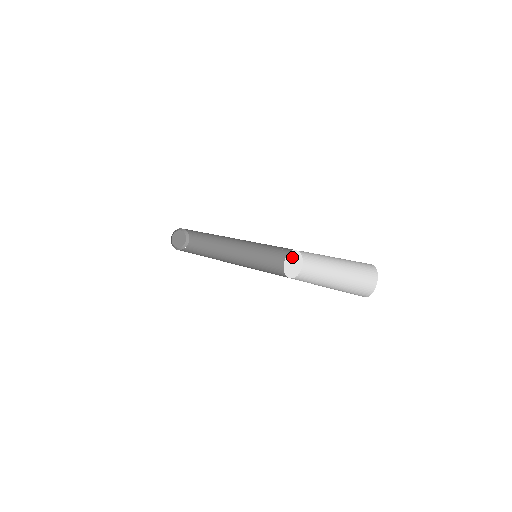
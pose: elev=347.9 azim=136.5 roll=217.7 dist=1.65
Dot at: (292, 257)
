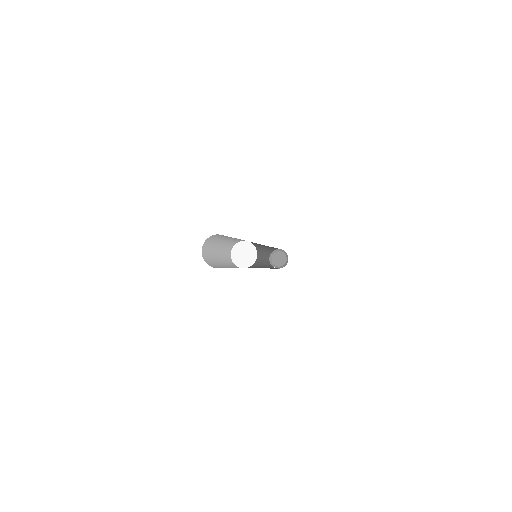
Dot at: (240, 248)
